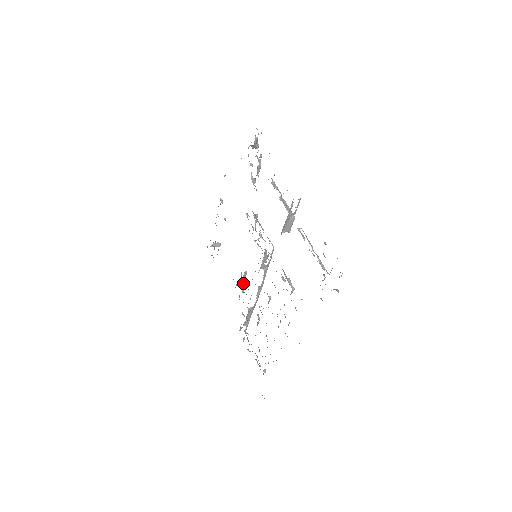
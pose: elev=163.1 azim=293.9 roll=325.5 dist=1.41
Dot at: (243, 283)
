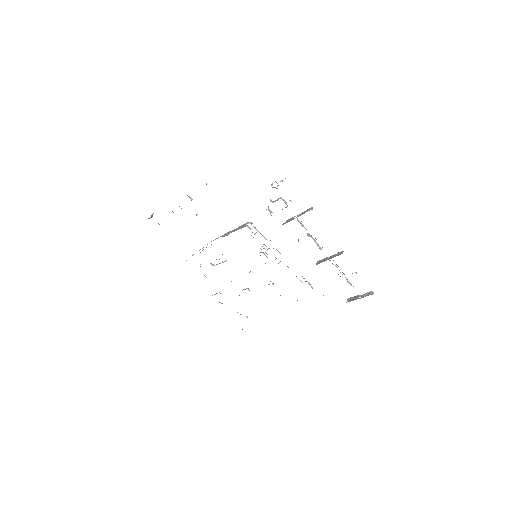
Dot at: occluded
